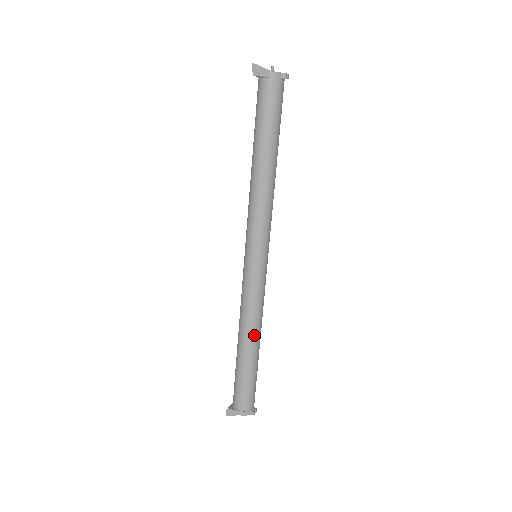
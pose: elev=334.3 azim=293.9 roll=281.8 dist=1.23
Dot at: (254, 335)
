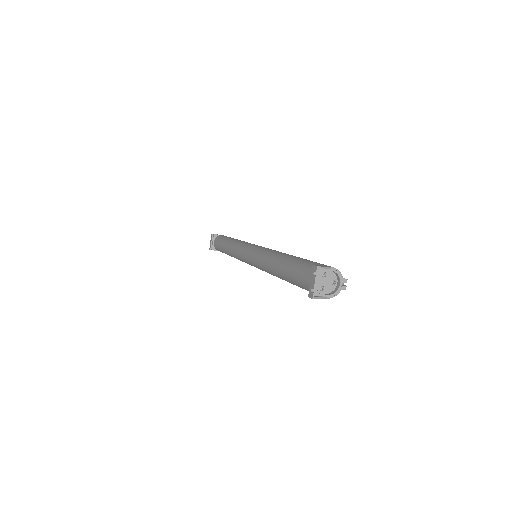
Dot at: occluded
